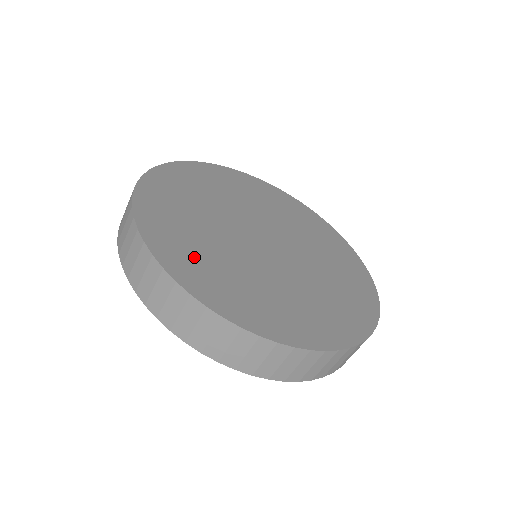
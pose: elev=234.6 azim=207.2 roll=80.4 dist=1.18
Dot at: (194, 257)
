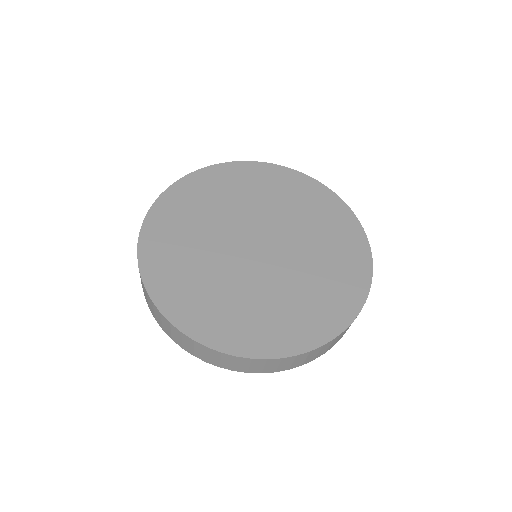
Dot at: (170, 251)
